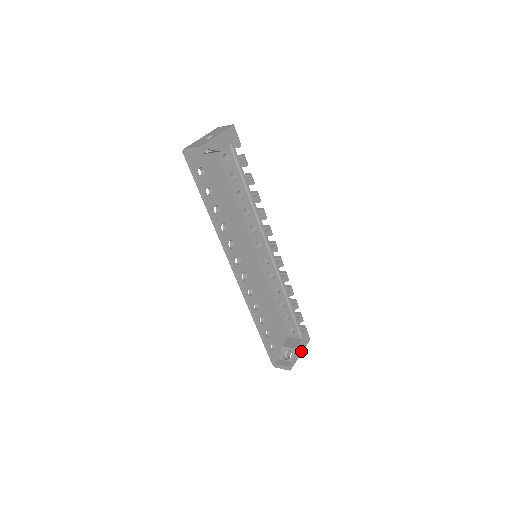
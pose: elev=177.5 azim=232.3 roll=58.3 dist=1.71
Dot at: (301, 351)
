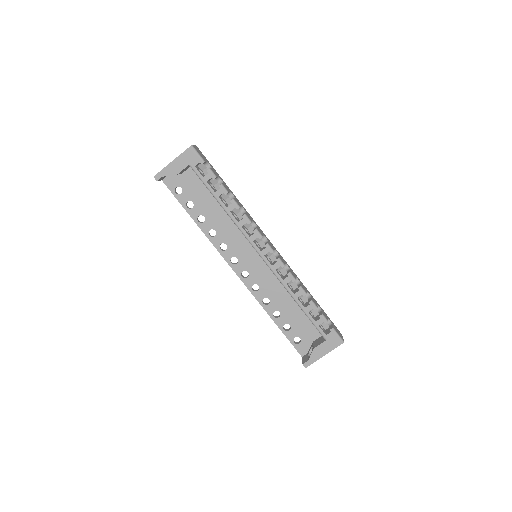
Dot at: (325, 352)
